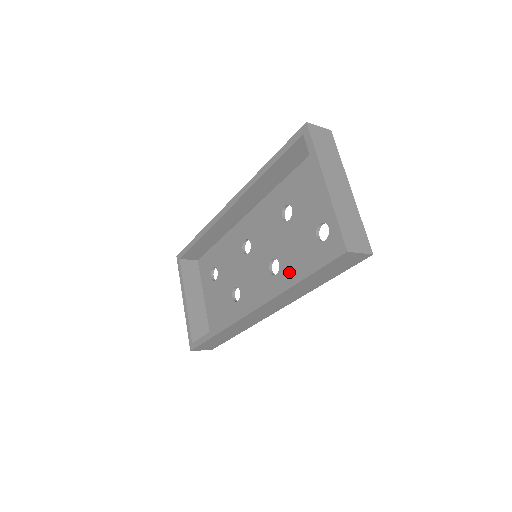
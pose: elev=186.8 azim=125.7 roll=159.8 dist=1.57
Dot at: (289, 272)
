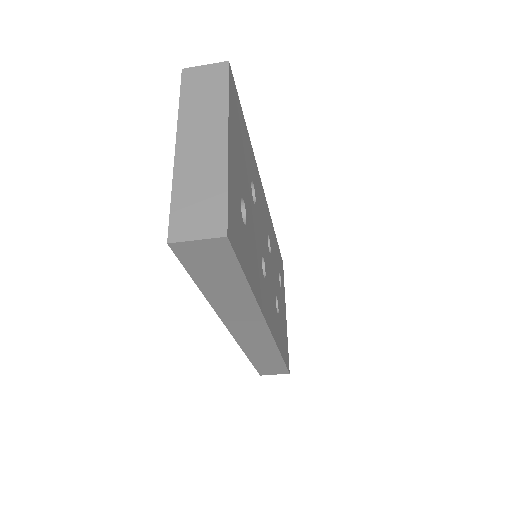
Dot at: occluded
